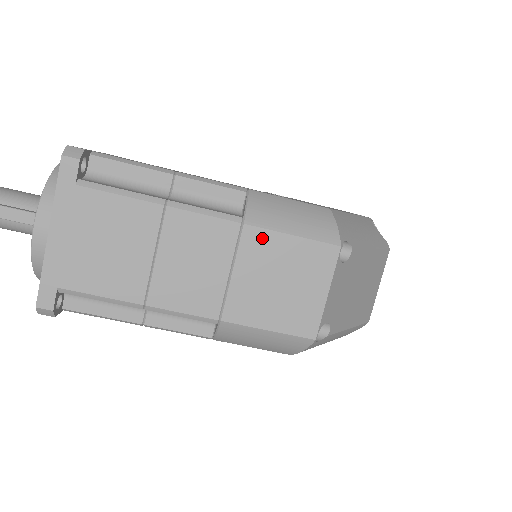
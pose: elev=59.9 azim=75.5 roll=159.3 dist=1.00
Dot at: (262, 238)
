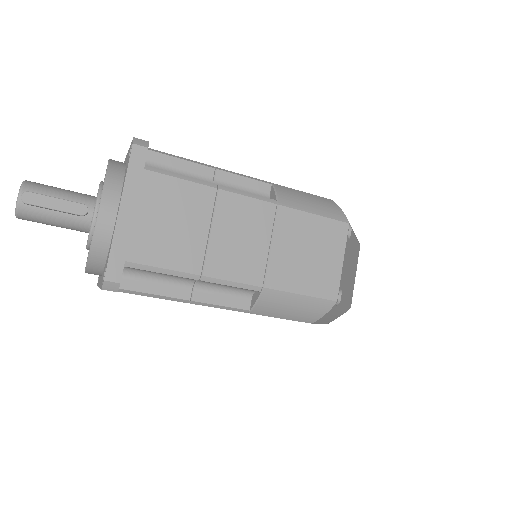
Dot at: (293, 216)
